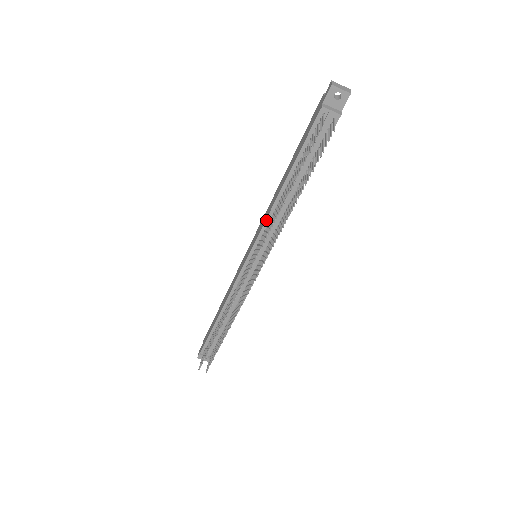
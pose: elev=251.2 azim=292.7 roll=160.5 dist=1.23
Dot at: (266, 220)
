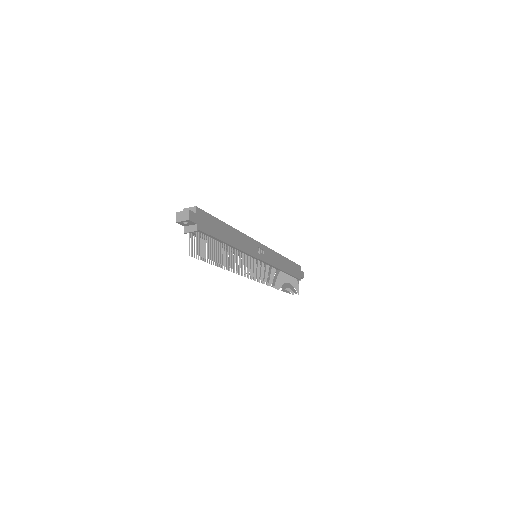
Dot at: occluded
